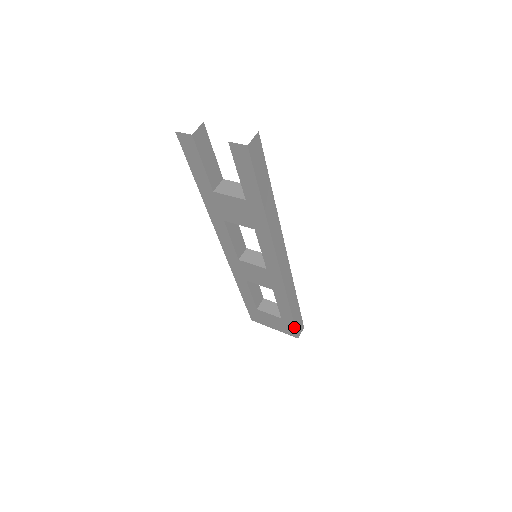
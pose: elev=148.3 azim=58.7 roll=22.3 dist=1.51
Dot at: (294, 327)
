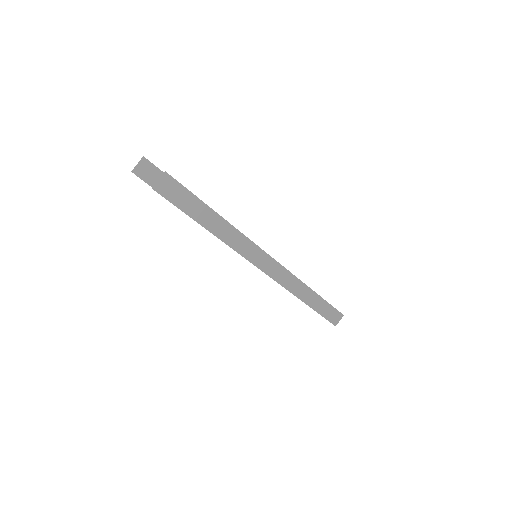
Dot at: occluded
